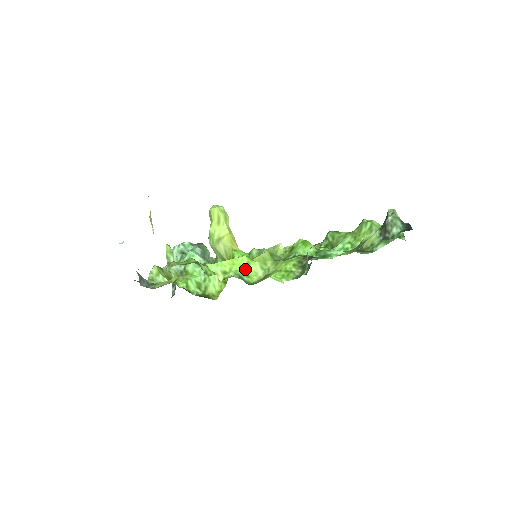
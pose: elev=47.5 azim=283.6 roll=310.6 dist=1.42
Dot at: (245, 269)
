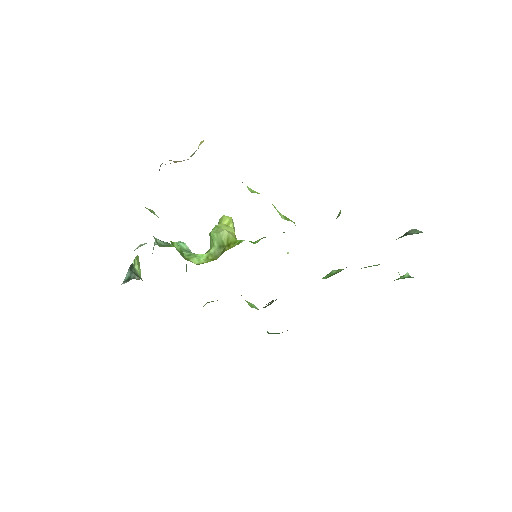
Dot at: occluded
